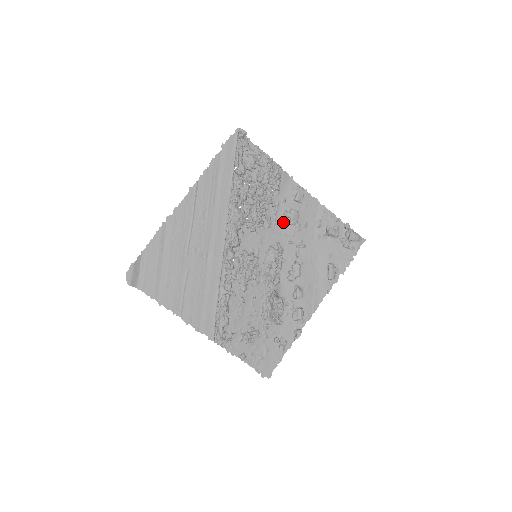
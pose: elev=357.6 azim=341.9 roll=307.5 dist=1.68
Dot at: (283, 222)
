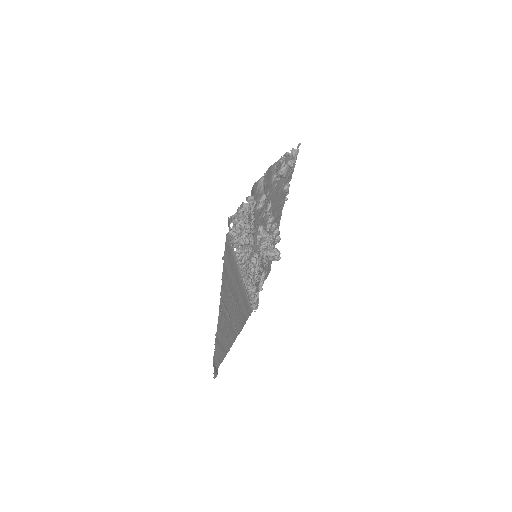
Dot at: (258, 214)
